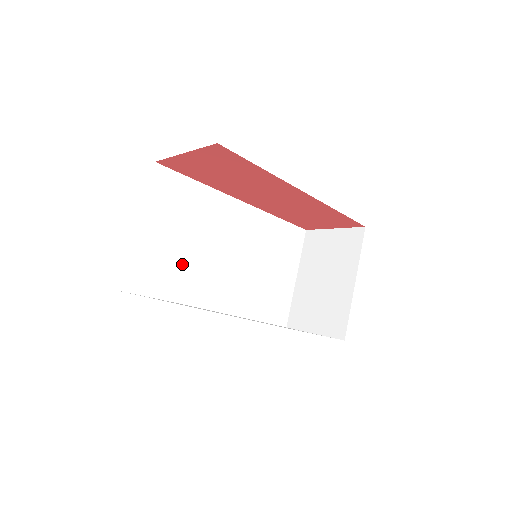
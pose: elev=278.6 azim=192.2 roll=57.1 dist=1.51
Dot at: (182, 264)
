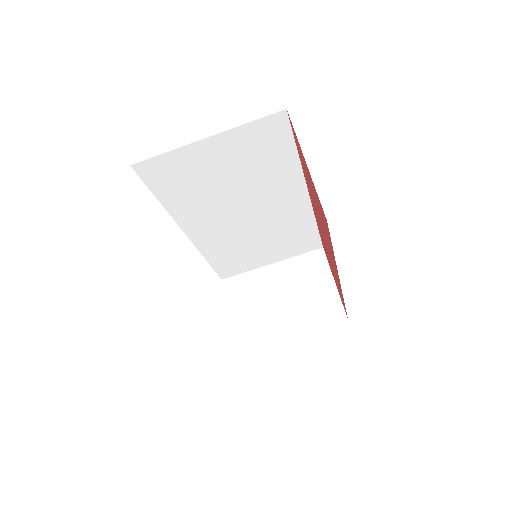
Dot at: (204, 190)
